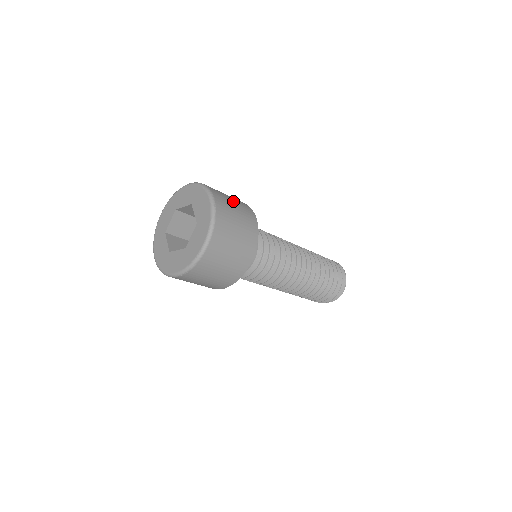
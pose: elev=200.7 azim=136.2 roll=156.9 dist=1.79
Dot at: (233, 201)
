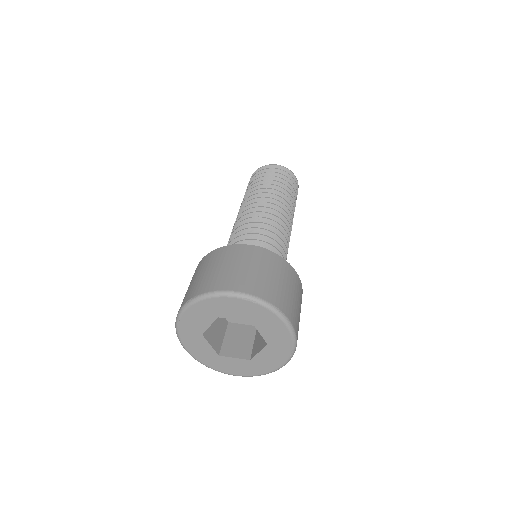
Dot at: occluded
